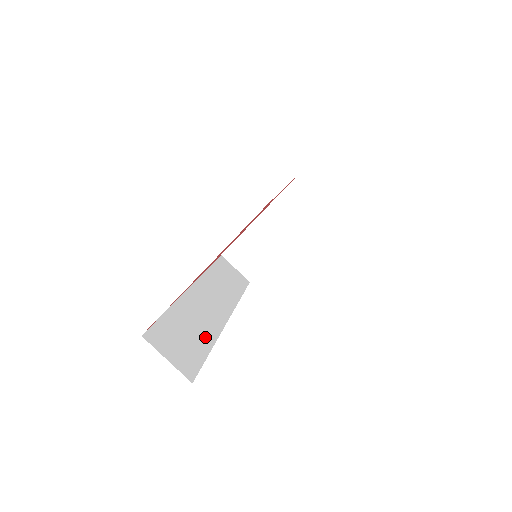
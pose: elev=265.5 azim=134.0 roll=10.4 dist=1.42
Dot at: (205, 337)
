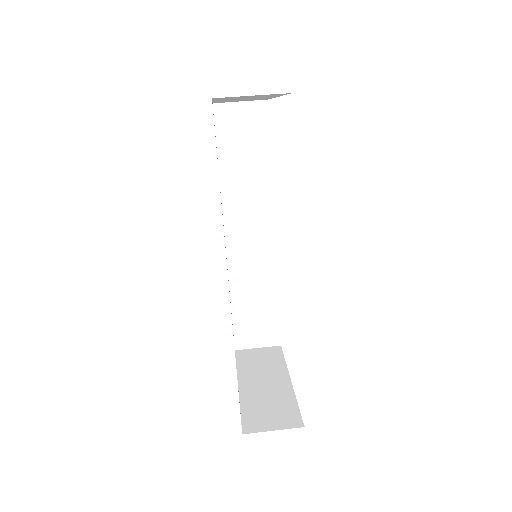
Dot at: occluded
